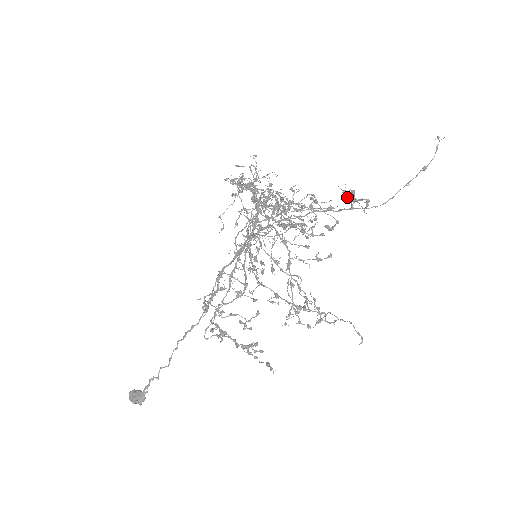
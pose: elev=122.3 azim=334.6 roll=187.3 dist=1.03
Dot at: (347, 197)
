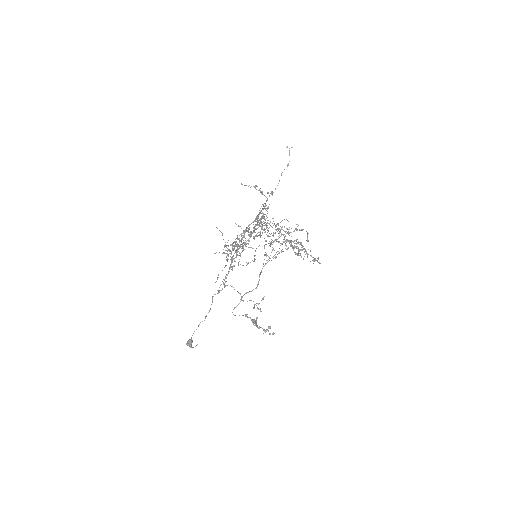
Dot at: (241, 183)
